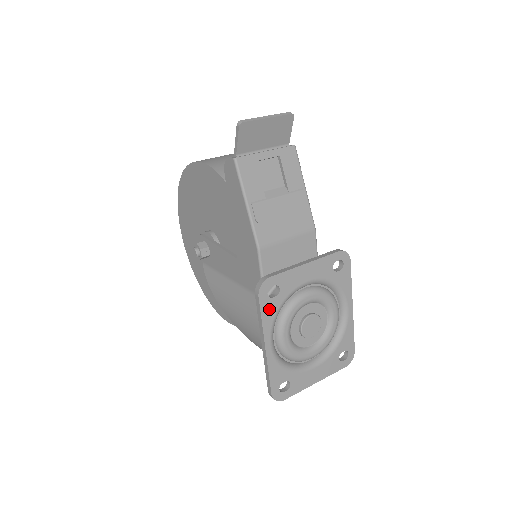
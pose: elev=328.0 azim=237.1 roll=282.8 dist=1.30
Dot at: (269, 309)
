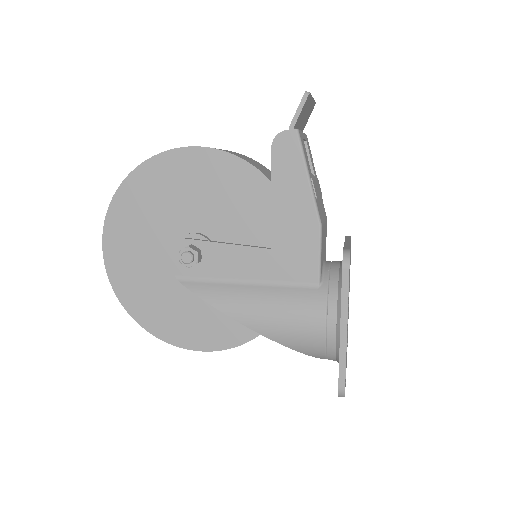
Dot at: occluded
